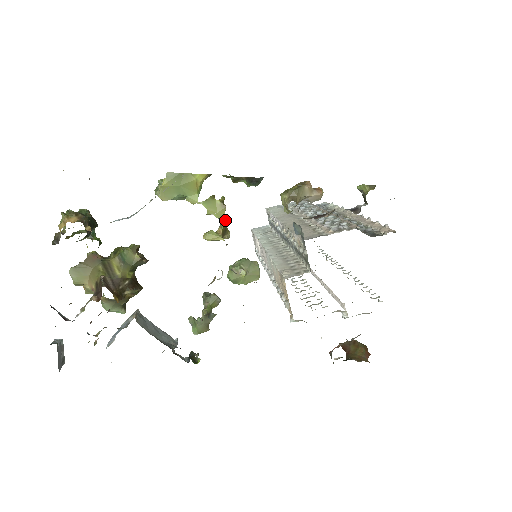
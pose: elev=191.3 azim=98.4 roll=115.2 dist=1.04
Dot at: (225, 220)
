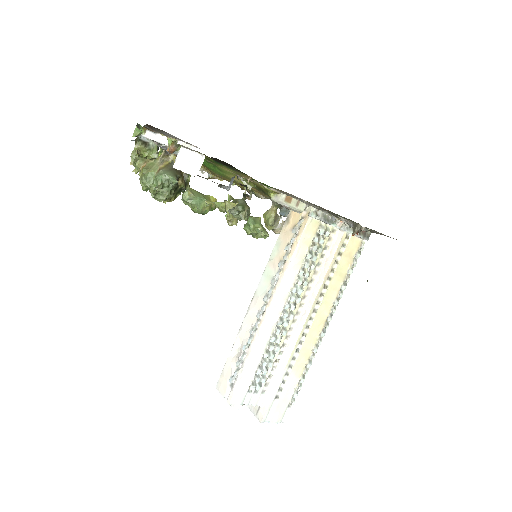
Dot at: occluded
